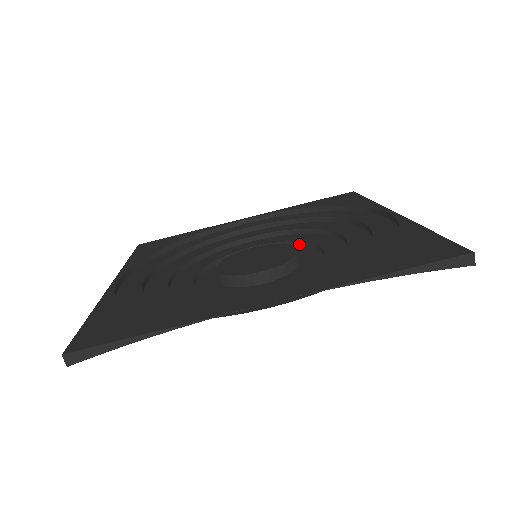
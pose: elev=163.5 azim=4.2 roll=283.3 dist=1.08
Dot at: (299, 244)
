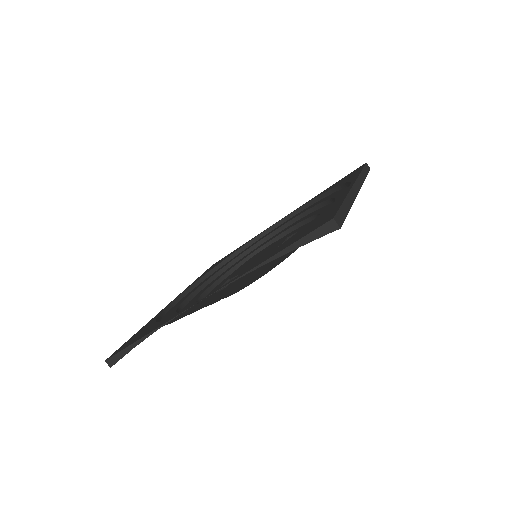
Dot at: occluded
